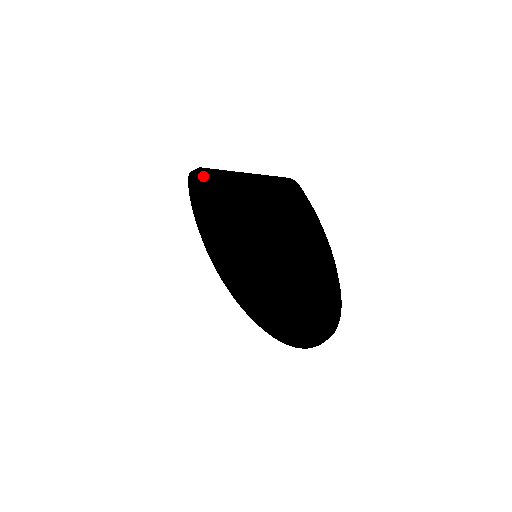
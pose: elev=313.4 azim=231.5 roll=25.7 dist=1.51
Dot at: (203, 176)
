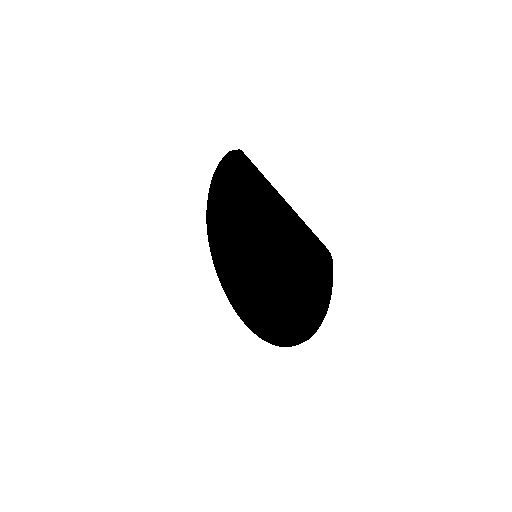
Dot at: (245, 172)
